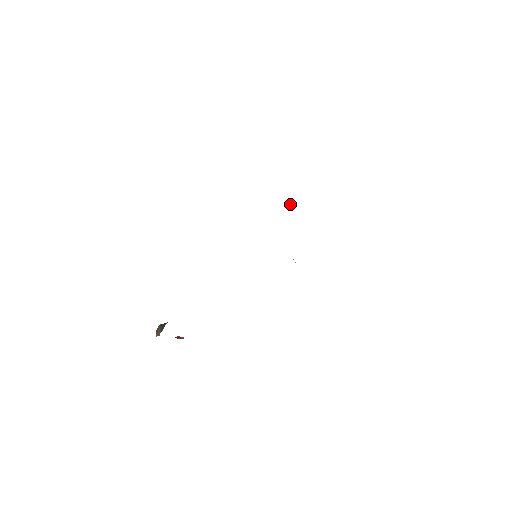
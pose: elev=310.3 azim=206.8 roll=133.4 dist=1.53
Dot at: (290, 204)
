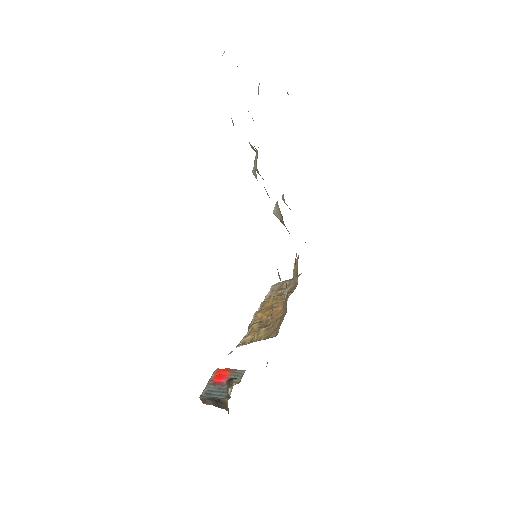
Dot at: (254, 150)
